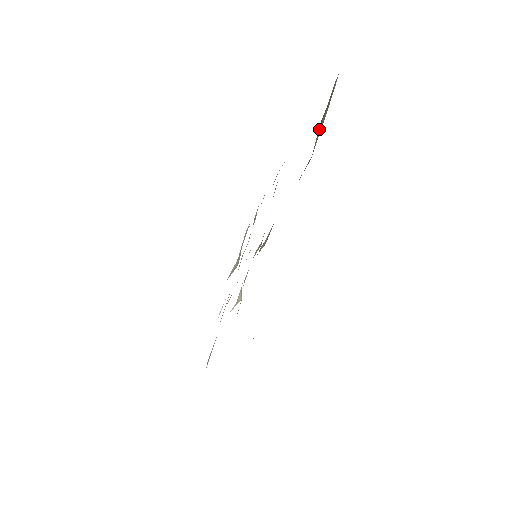
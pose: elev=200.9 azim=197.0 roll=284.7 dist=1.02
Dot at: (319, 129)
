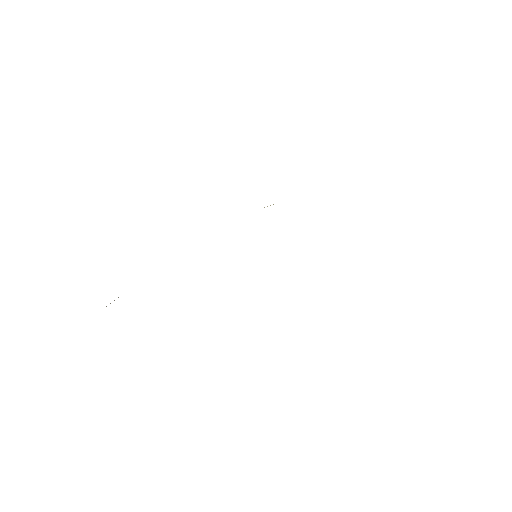
Dot at: occluded
